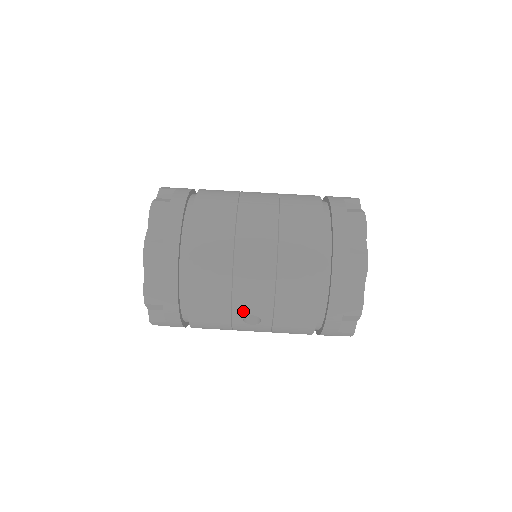
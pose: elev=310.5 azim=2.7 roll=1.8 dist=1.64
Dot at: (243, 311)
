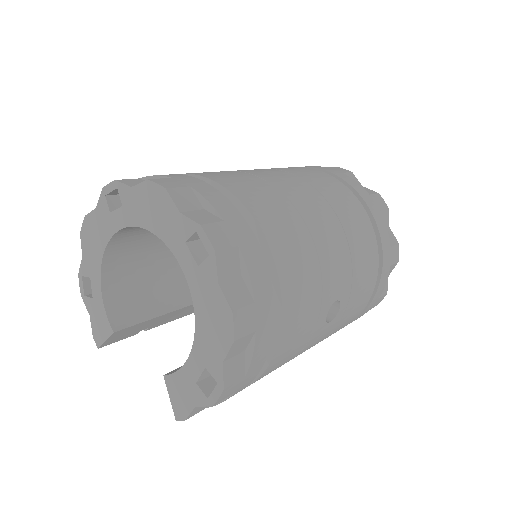
Dot at: (330, 298)
